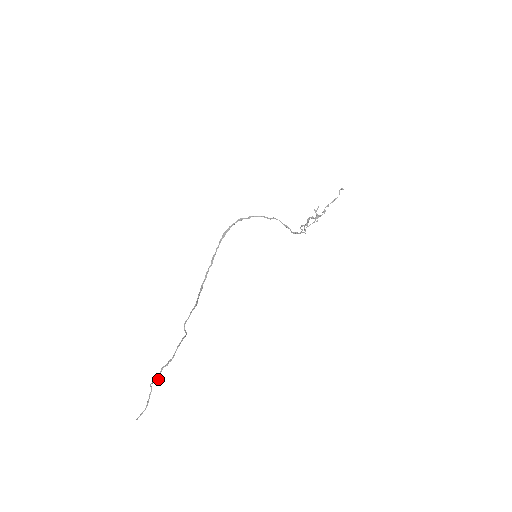
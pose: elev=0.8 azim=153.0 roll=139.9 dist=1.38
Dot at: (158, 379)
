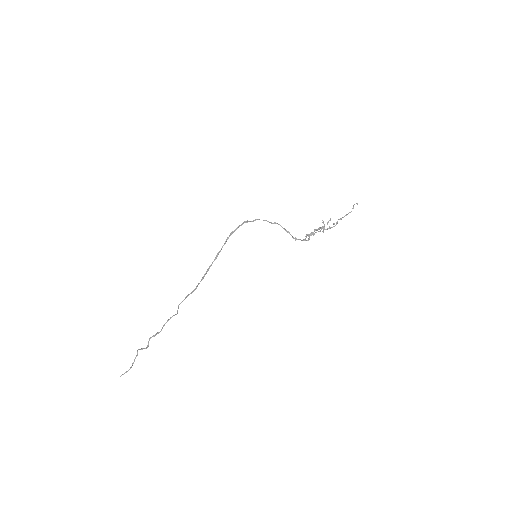
Dot at: (146, 347)
